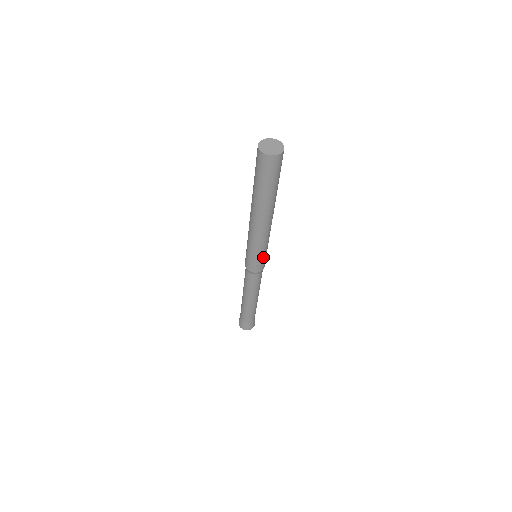
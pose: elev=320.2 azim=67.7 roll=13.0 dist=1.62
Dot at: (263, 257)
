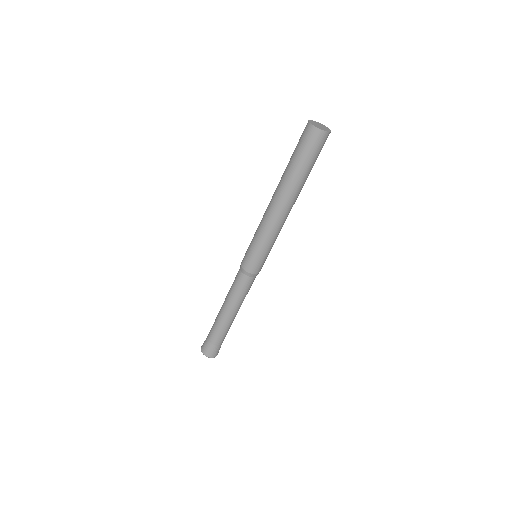
Dot at: (269, 252)
